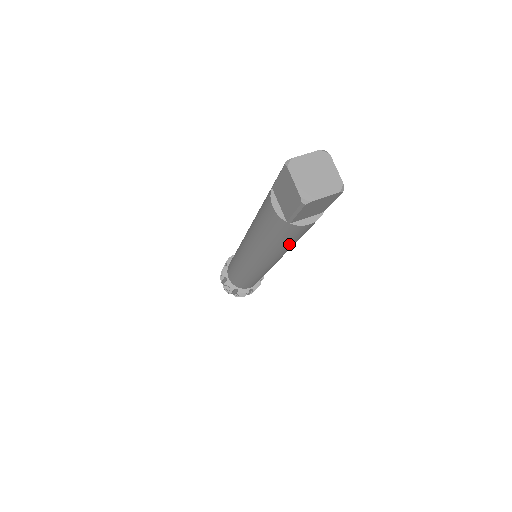
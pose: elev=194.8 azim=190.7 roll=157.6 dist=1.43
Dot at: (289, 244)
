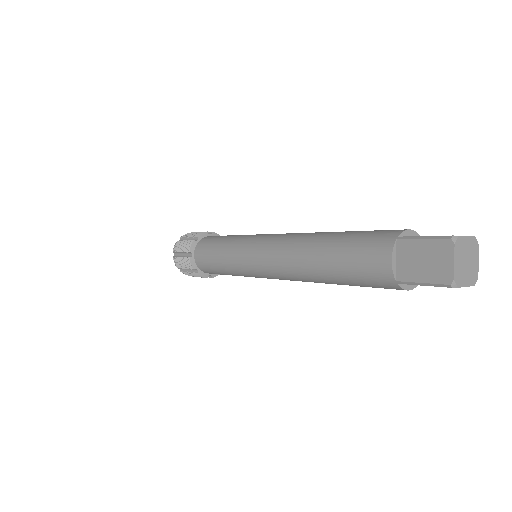
Dot at: (349, 285)
